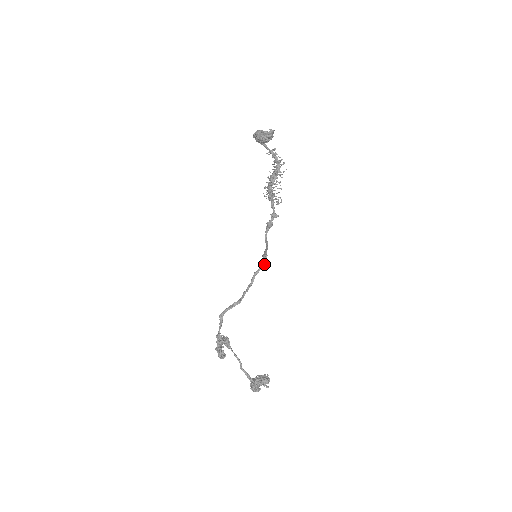
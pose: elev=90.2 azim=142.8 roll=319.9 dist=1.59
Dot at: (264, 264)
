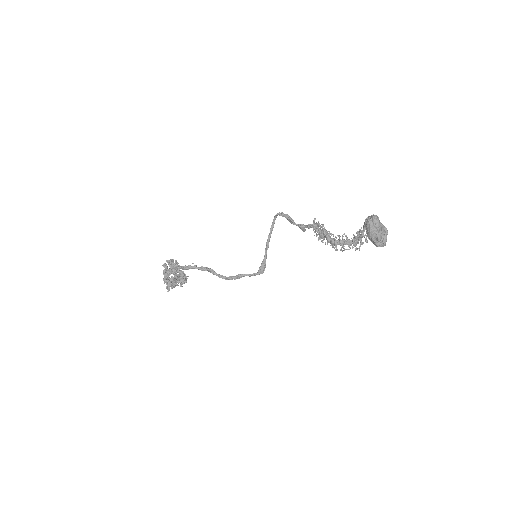
Dot at: occluded
